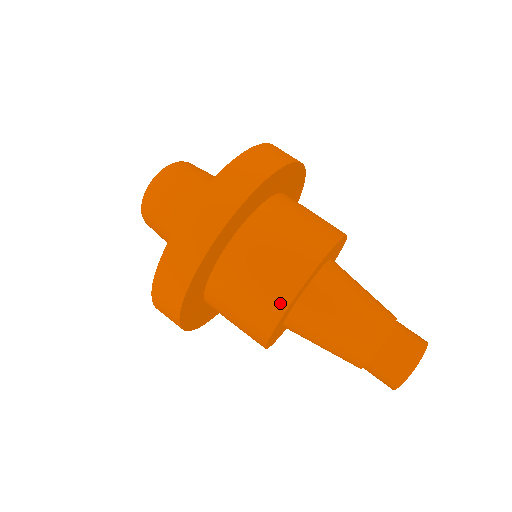
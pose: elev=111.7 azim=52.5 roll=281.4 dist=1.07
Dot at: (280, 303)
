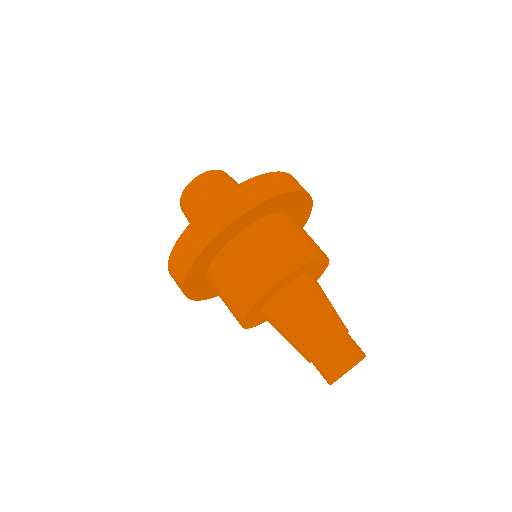
Dot at: (295, 262)
